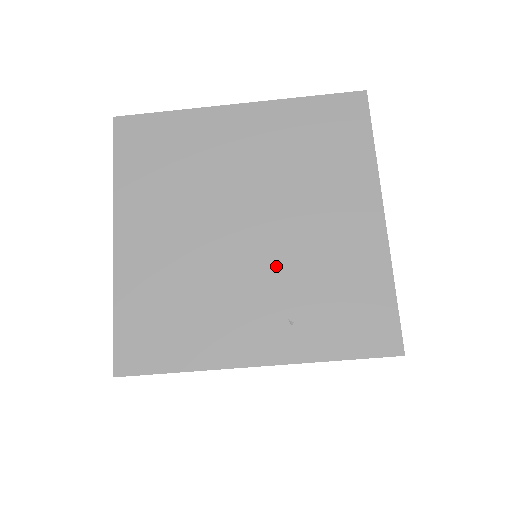
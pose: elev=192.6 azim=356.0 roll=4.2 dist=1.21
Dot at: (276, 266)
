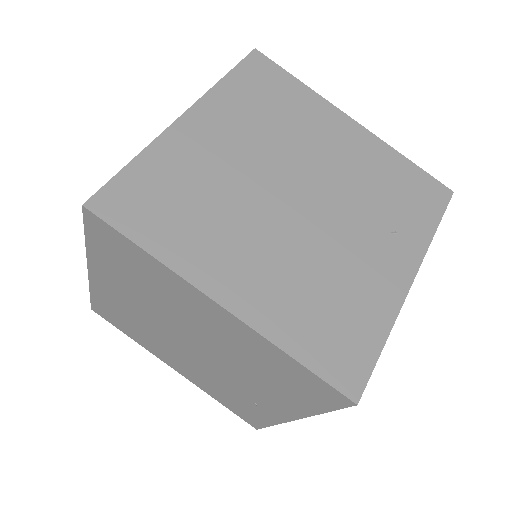
Dot at: (345, 206)
